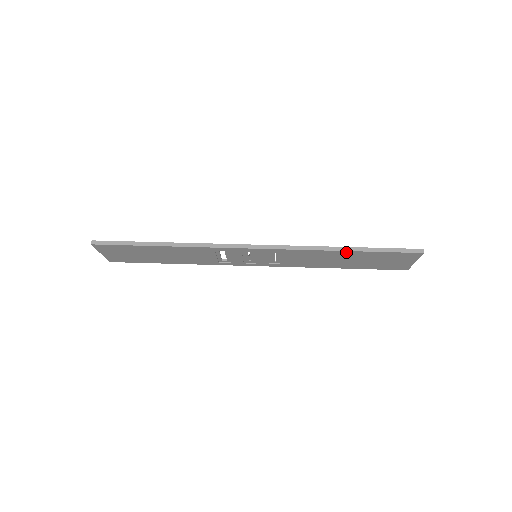
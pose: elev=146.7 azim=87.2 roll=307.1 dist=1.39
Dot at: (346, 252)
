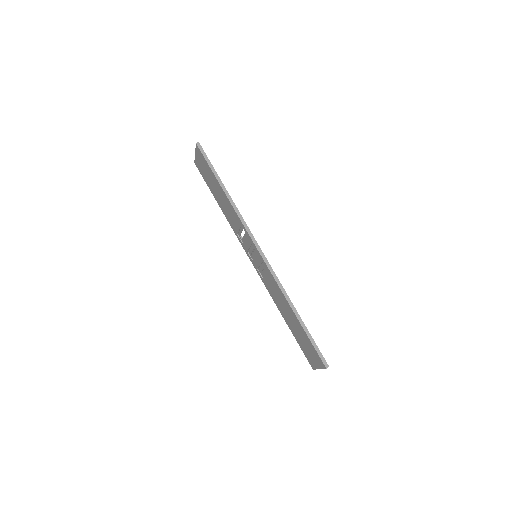
Dot at: (294, 314)
